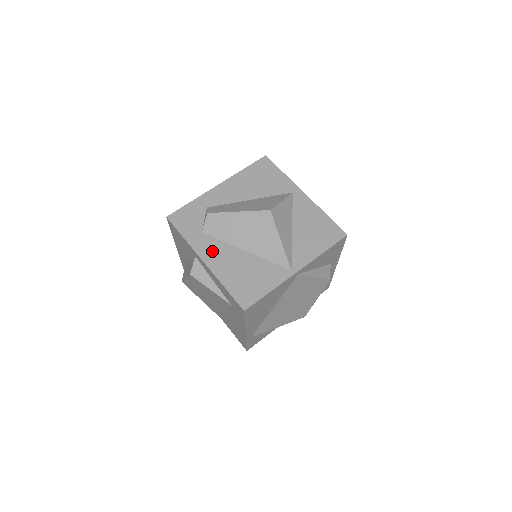
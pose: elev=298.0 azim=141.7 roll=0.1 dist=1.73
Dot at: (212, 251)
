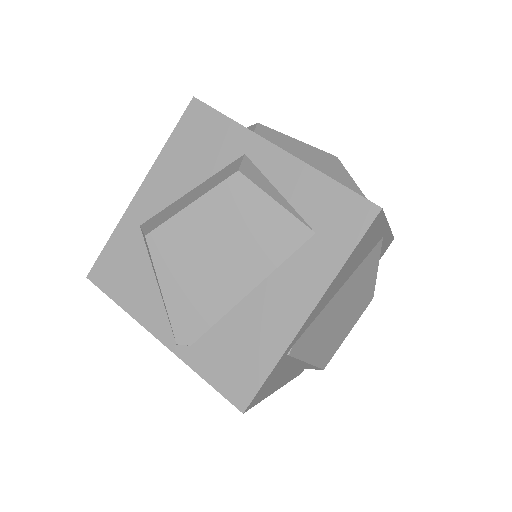
Dot at: occluded
